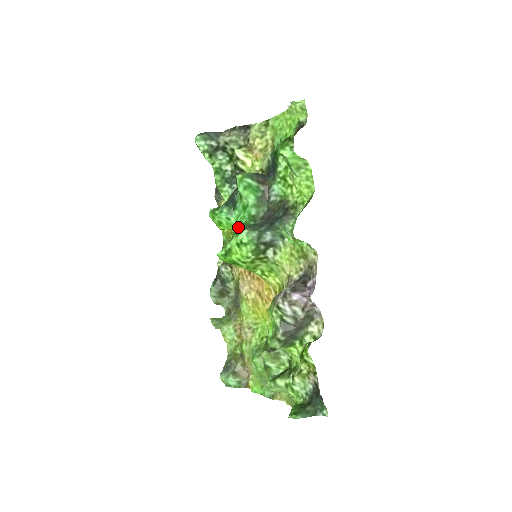
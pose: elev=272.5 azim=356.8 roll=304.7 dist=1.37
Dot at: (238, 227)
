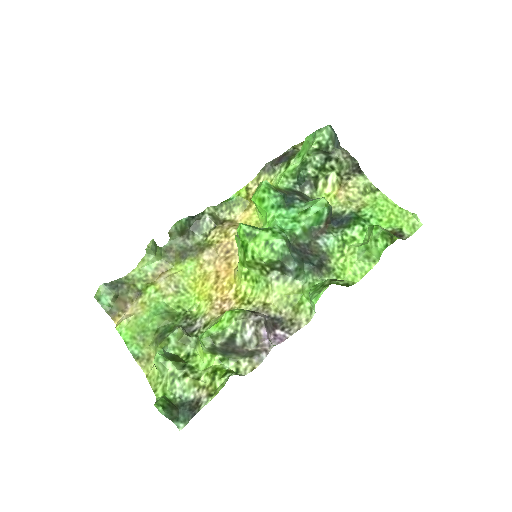
Dot at: (277, 227)
